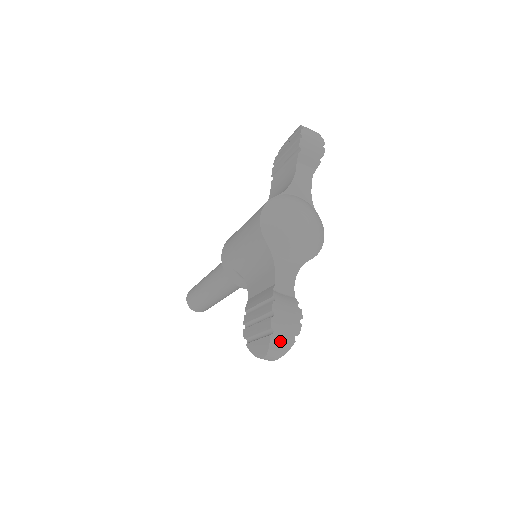
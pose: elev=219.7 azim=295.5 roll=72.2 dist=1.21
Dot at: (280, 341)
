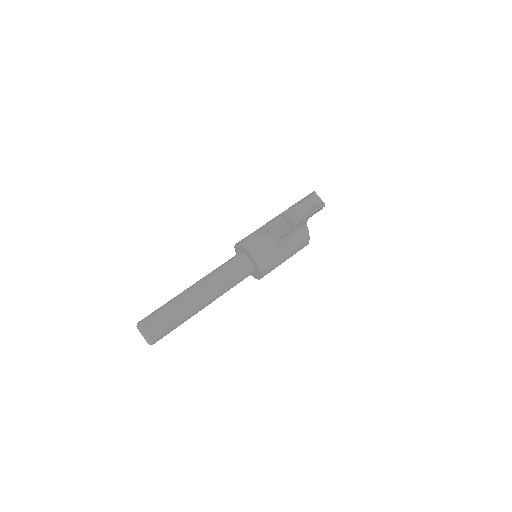
Dot at: (318, 196)
